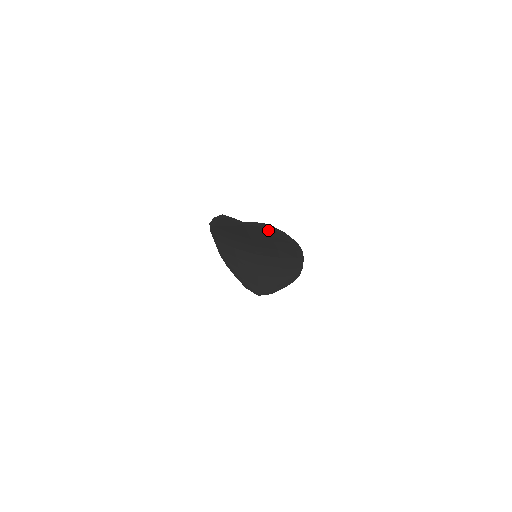
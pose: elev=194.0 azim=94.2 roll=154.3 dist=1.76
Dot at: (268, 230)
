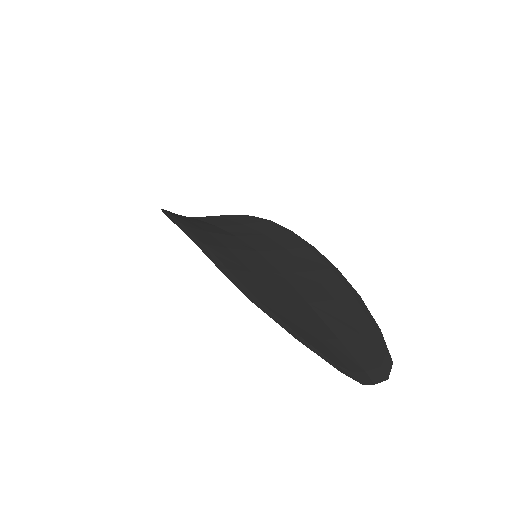
Dot at: (372, 345)
